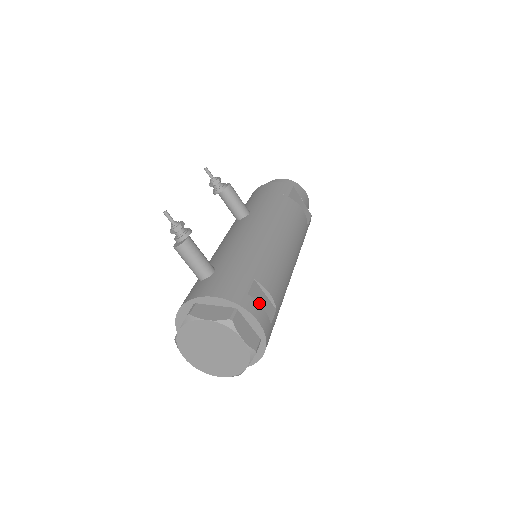
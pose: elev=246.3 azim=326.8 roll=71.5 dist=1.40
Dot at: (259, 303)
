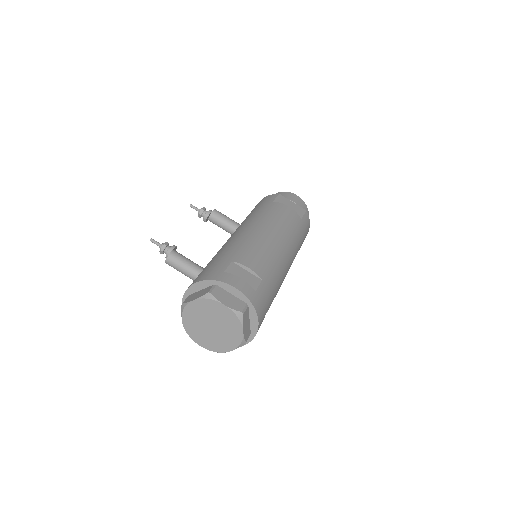
Dot at: occluded
